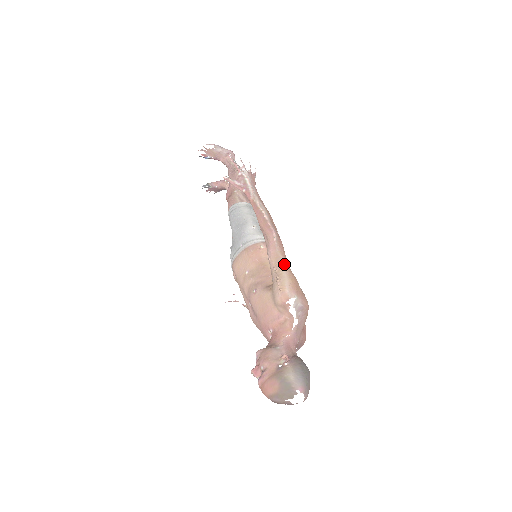
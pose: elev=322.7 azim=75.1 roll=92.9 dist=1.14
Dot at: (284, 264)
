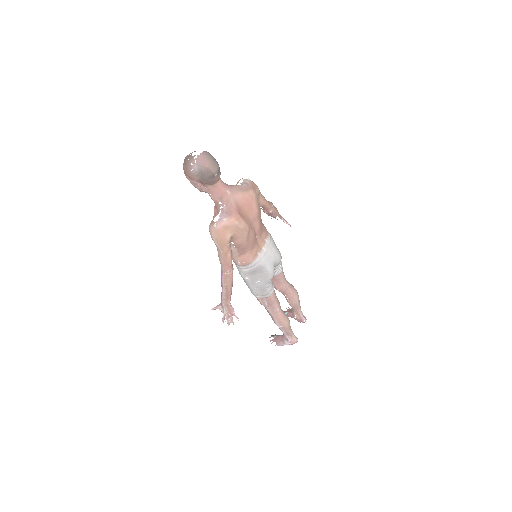
Dot at: occluded
